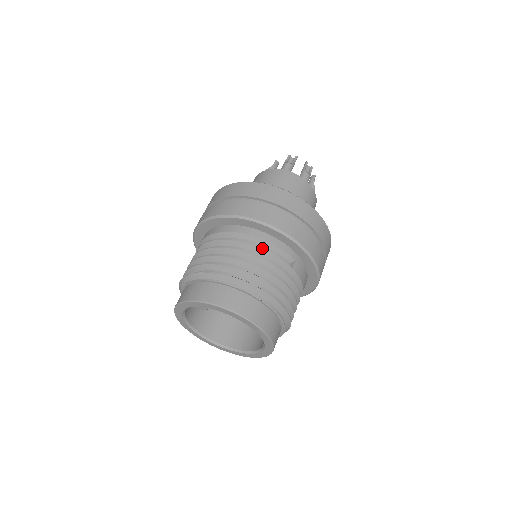
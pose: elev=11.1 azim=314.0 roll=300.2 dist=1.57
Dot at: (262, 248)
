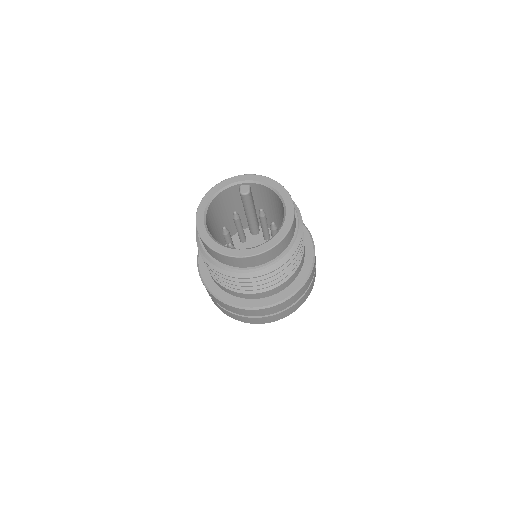
Dot at: occluded
